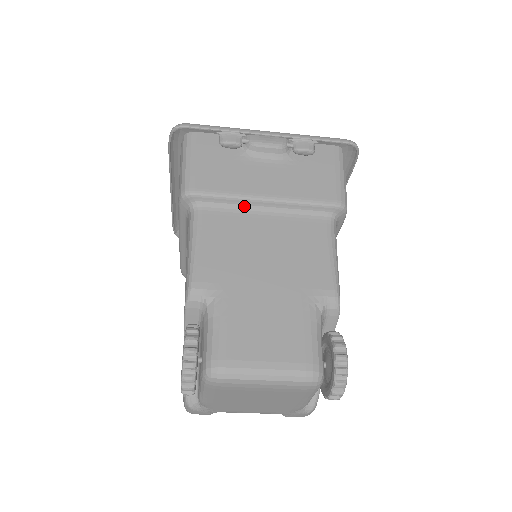
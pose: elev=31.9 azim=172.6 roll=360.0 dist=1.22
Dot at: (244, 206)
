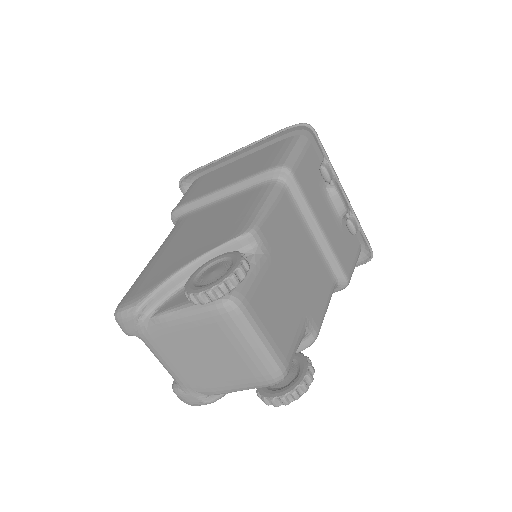
Dot at: (306, 218)
